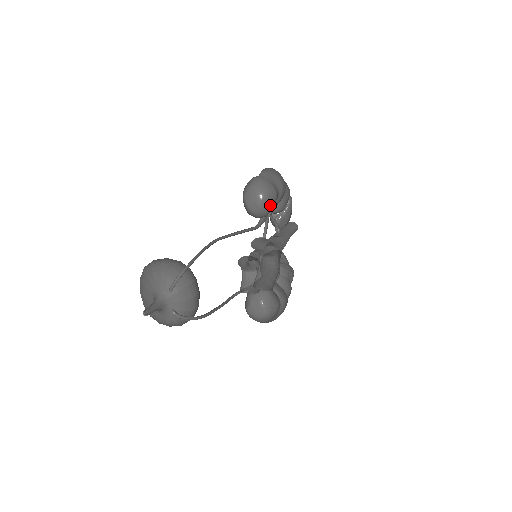
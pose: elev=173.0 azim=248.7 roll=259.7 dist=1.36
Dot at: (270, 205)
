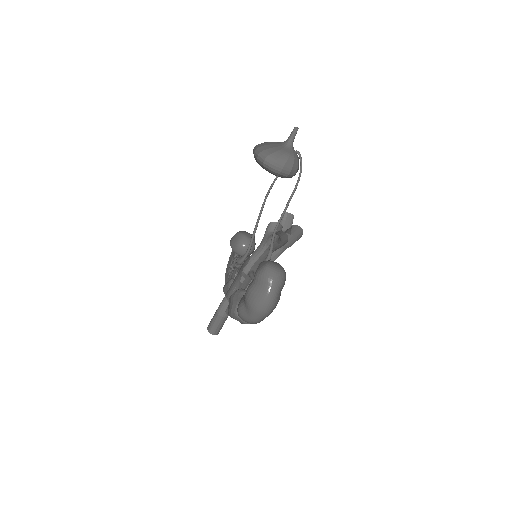
Dot at: occluded
